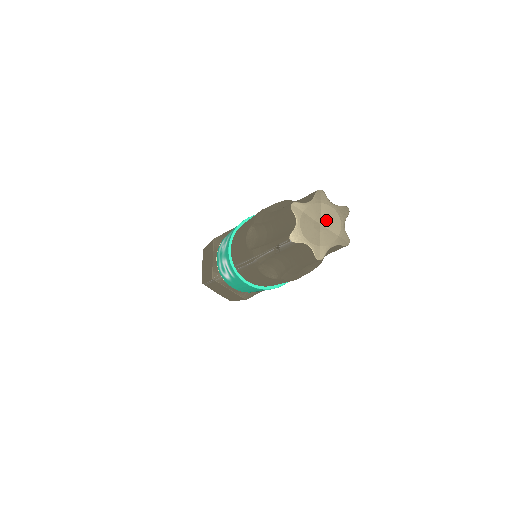
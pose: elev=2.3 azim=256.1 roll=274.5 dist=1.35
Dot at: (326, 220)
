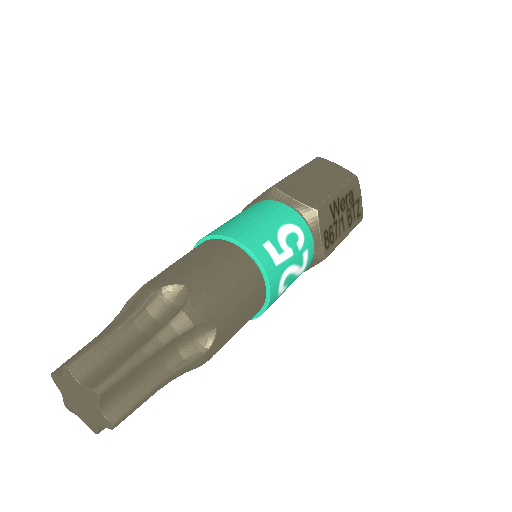
Dot at: (83, 399)
